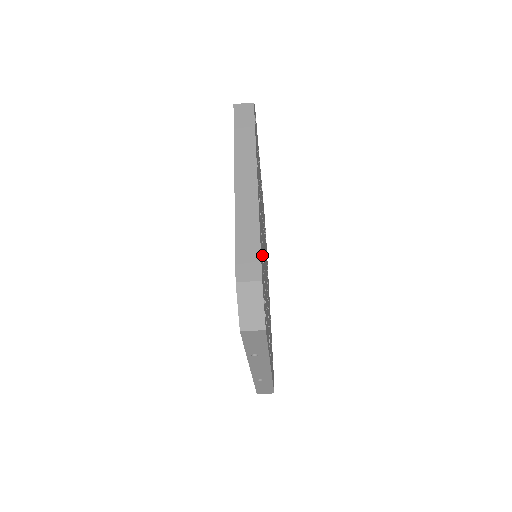
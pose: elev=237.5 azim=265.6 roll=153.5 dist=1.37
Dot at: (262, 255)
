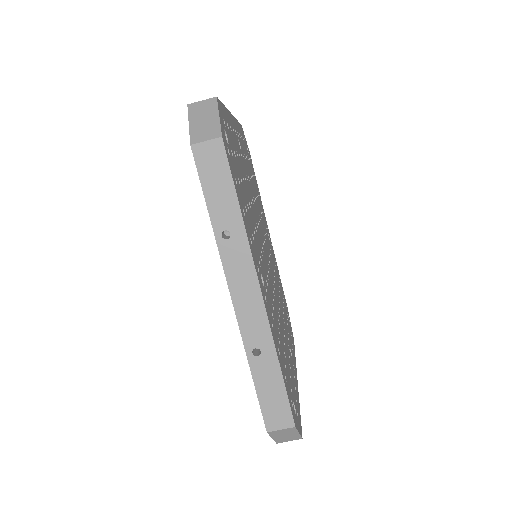
Dot at: (236, 153)
